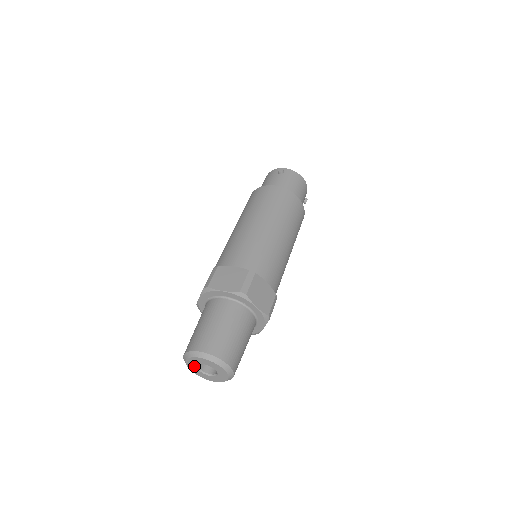
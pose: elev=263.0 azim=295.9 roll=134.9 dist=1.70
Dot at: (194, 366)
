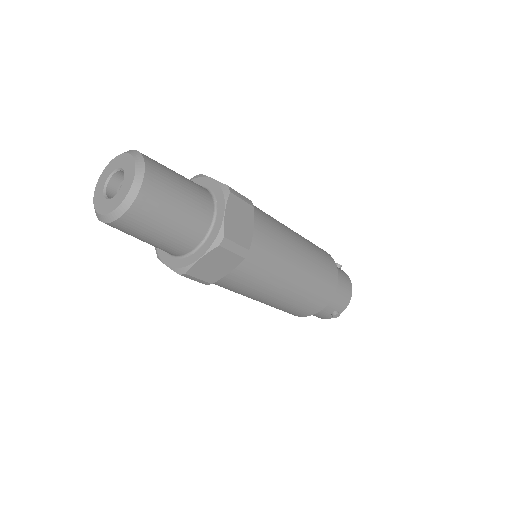
Dot at: (108, 175)
